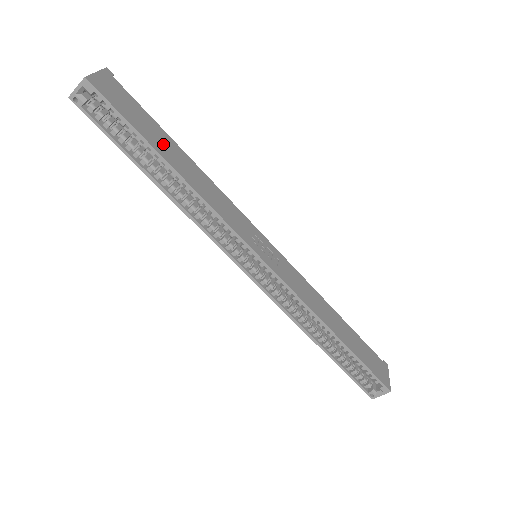
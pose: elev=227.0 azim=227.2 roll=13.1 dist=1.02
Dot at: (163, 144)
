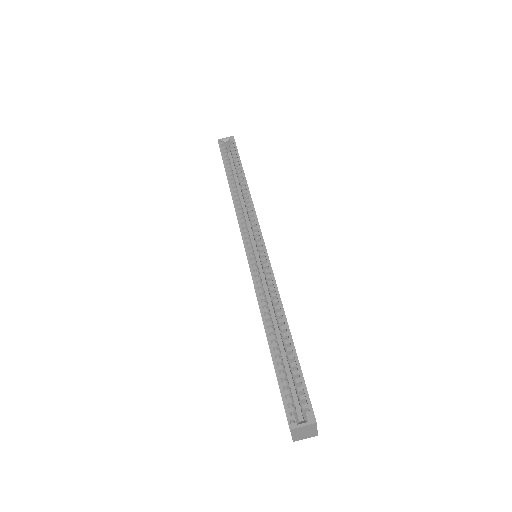
Dot at: occluded
